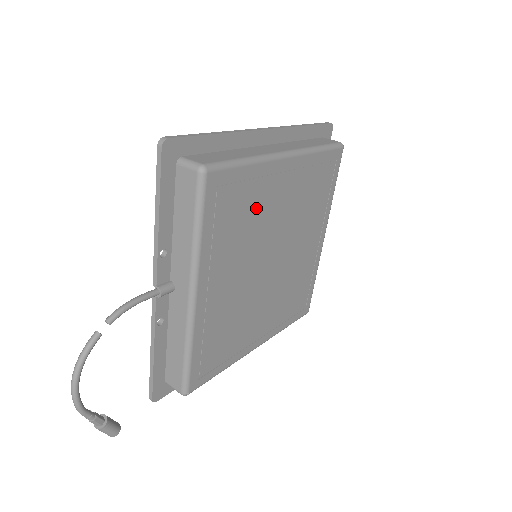
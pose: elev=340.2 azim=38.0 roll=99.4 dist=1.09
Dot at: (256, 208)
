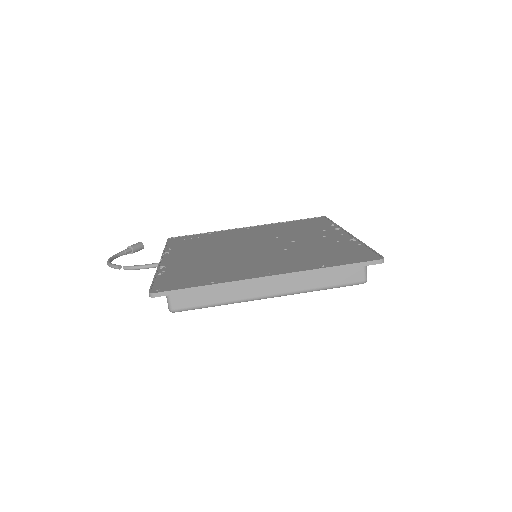
Dot at: occluded
